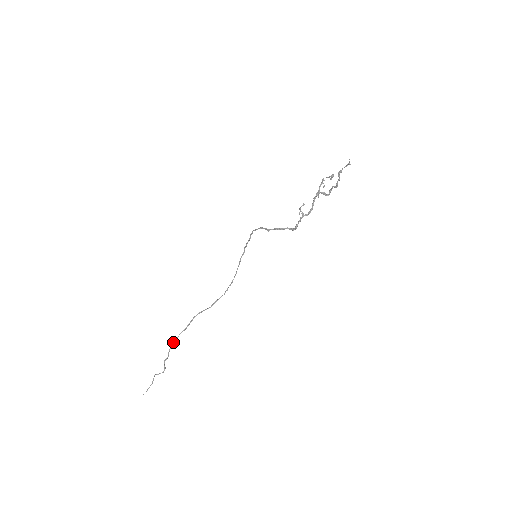
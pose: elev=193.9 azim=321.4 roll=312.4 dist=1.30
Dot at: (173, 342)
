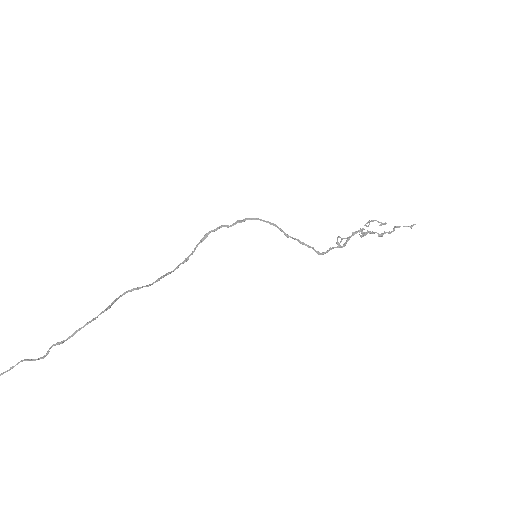
Dot at: (88, 323)
